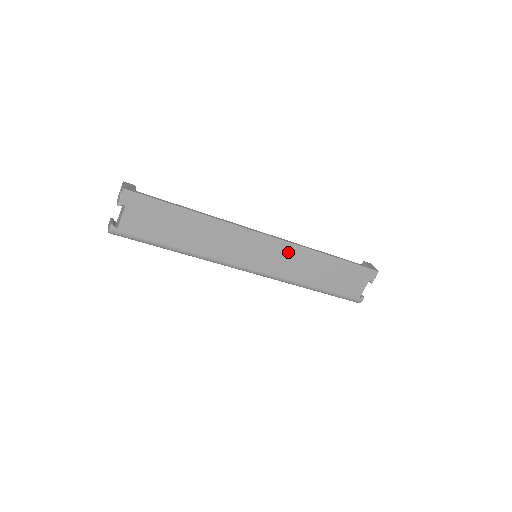
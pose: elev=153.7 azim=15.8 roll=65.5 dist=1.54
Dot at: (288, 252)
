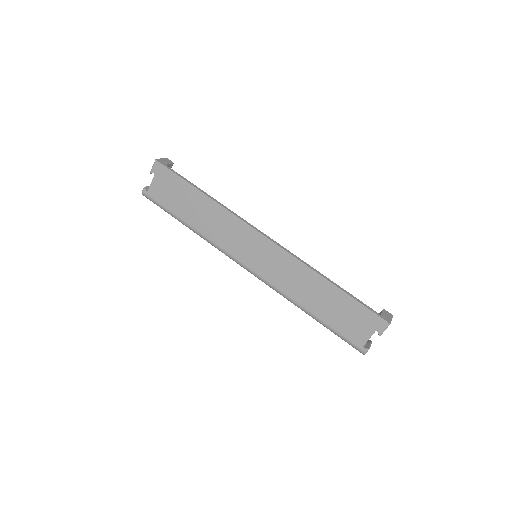
Dot at: (284, 261)
